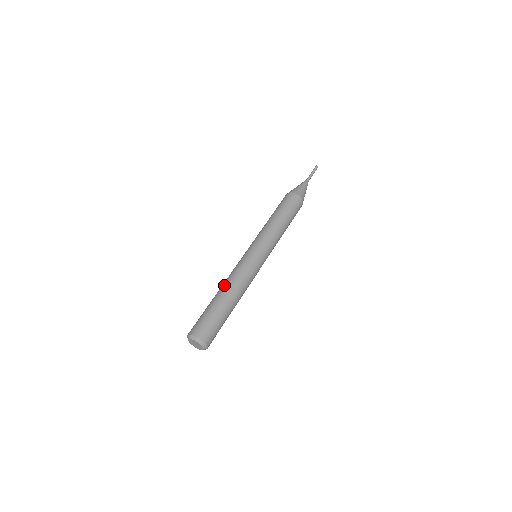
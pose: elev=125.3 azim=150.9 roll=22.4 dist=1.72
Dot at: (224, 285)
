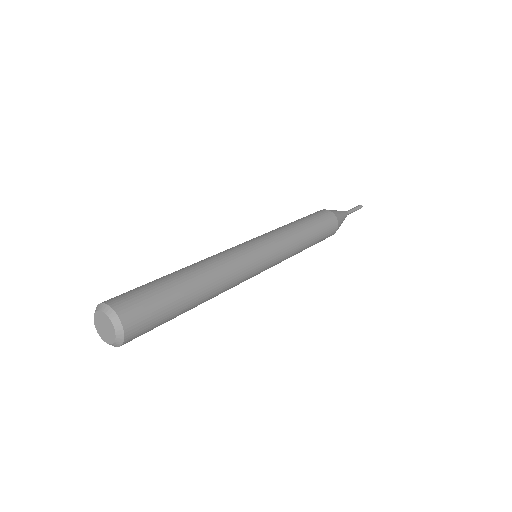
Dot at: occluded
